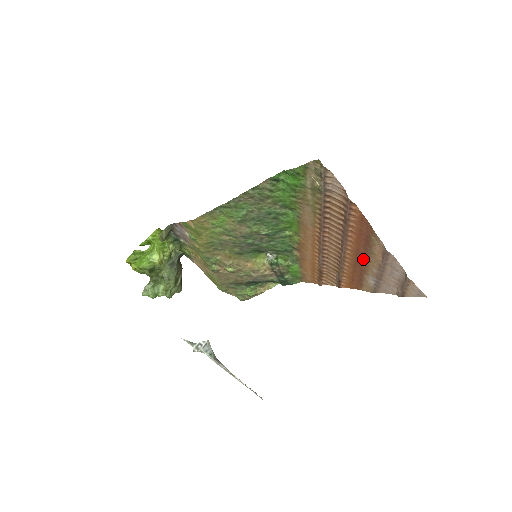
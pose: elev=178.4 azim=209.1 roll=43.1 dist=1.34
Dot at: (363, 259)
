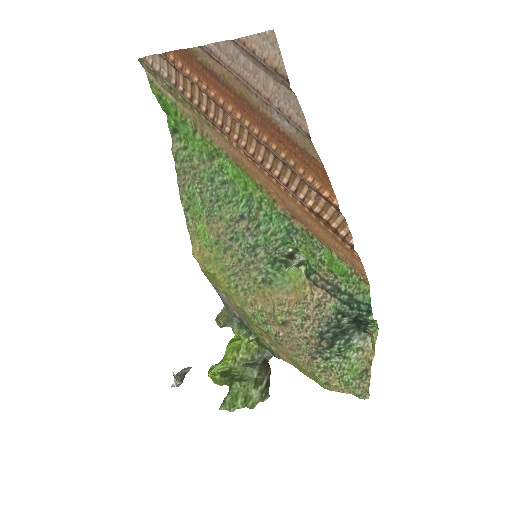
Dot at: (248, 106)
